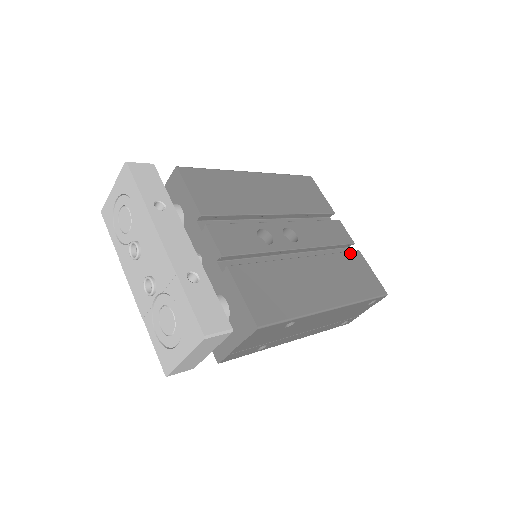
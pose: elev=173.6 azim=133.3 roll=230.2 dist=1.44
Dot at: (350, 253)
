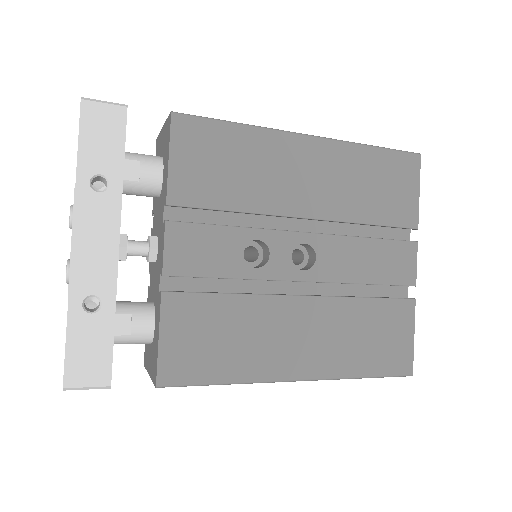
Dot at: (394, 301)
